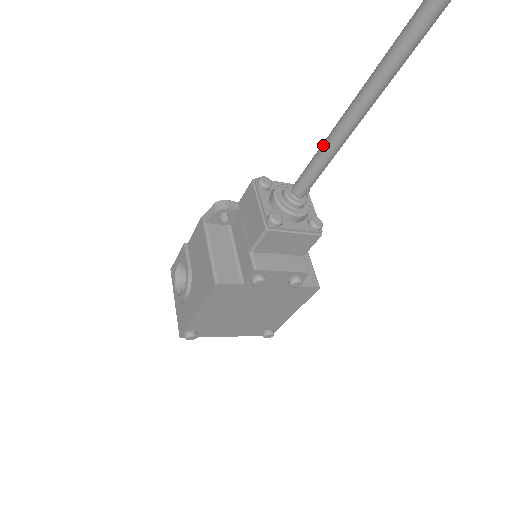
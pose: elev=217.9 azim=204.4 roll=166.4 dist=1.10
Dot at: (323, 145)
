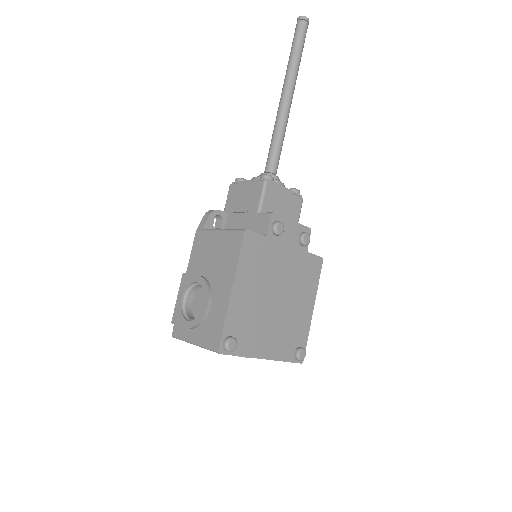
Dot at: (275, 125)
